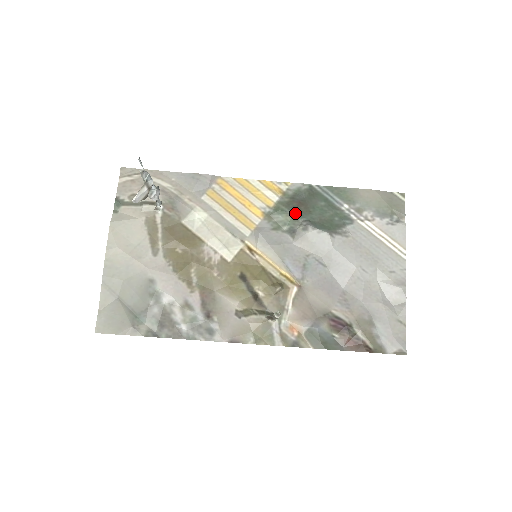
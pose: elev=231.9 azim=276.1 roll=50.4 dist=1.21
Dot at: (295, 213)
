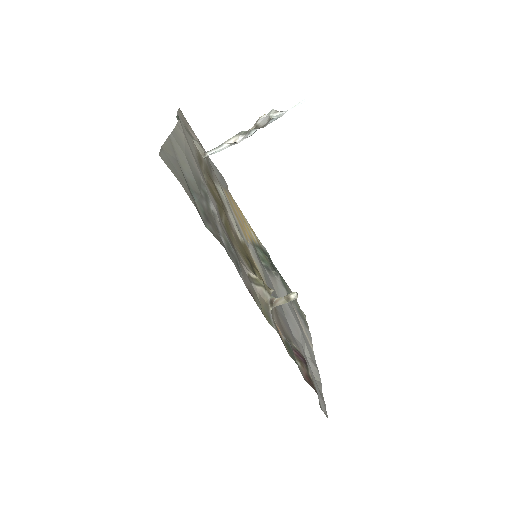
Dot at: (269, 260)
